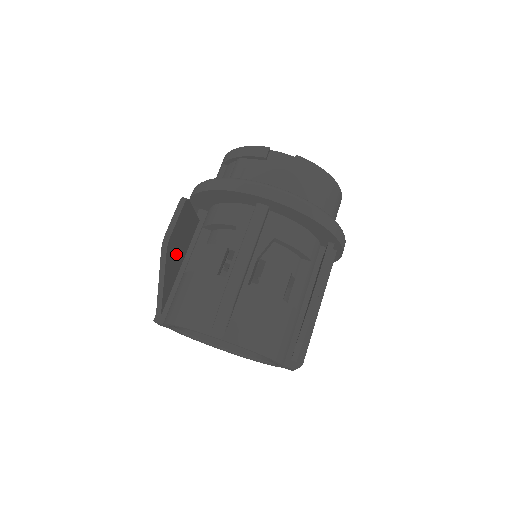
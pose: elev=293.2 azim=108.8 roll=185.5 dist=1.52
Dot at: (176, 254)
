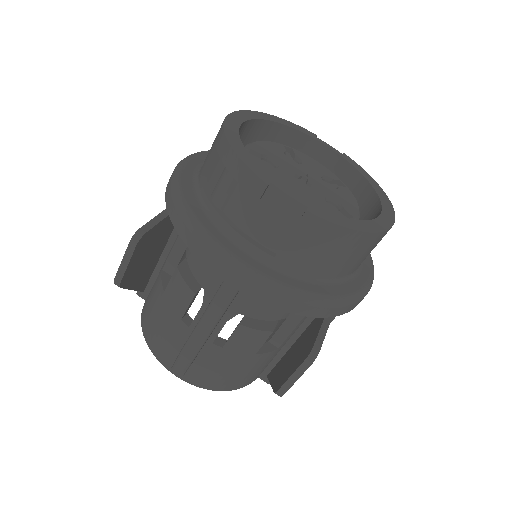
Dot at: (146, 262)
